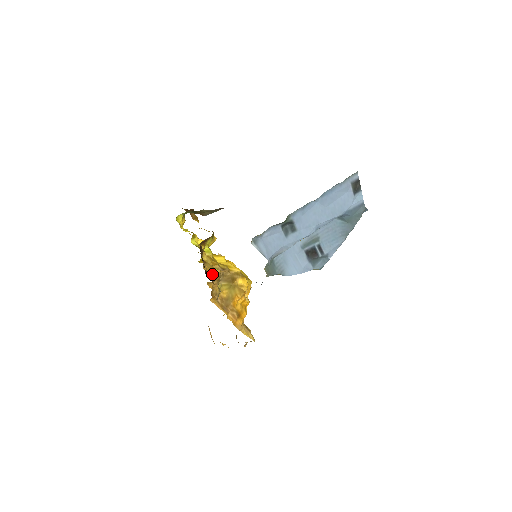
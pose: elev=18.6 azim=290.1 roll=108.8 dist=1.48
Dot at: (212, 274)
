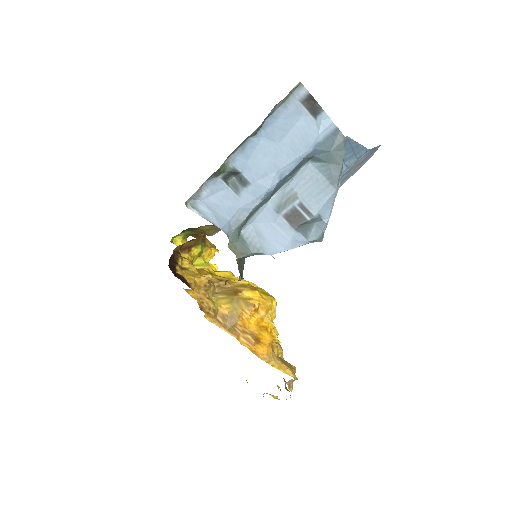
Dot at: (191, 280)
